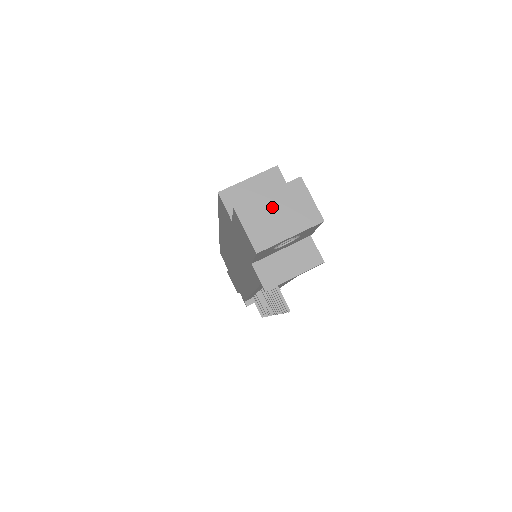
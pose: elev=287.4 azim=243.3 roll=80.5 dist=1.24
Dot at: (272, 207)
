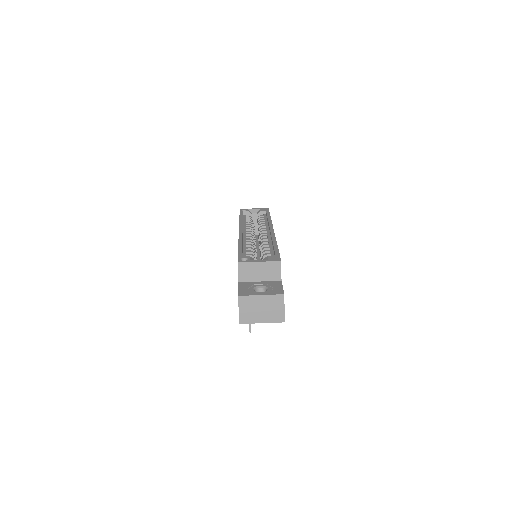
Dot at: (260, 304)
